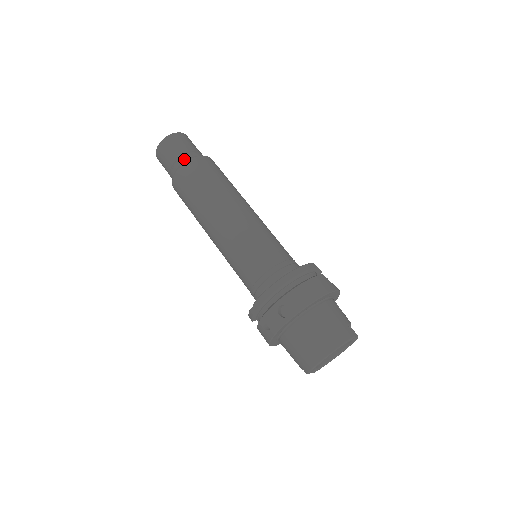
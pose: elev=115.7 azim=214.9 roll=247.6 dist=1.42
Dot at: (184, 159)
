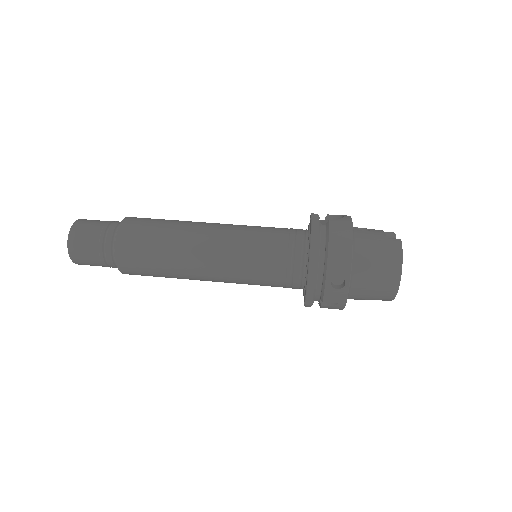
Dot at: (108, 245)
